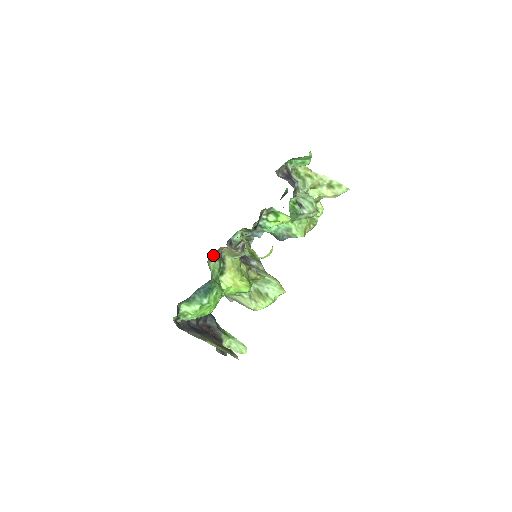
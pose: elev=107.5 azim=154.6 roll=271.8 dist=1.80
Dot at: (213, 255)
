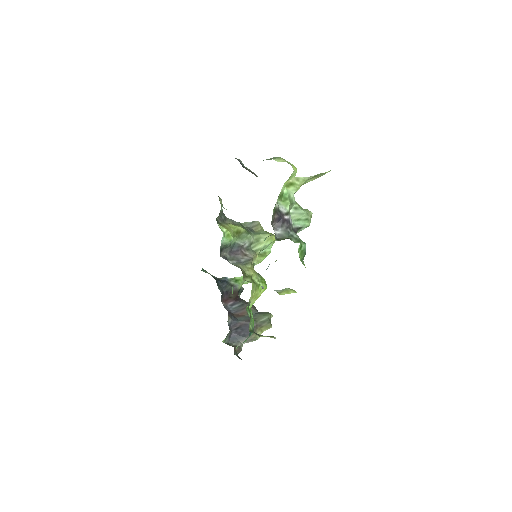
Dot at: occluded
